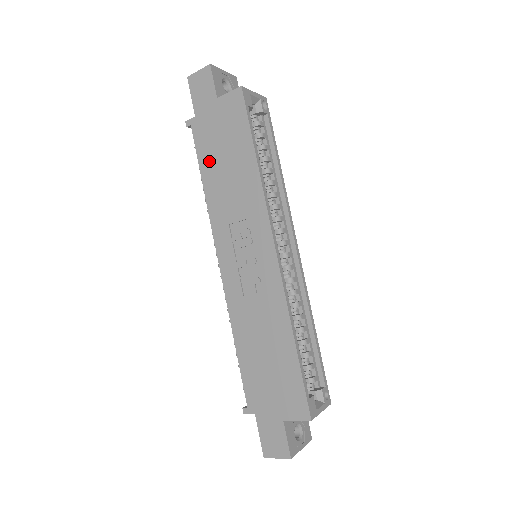
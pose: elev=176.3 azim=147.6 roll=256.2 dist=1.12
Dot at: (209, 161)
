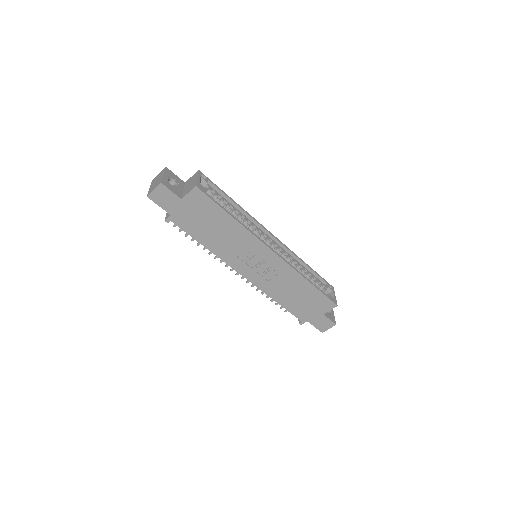
Dot at: (200, 233)
